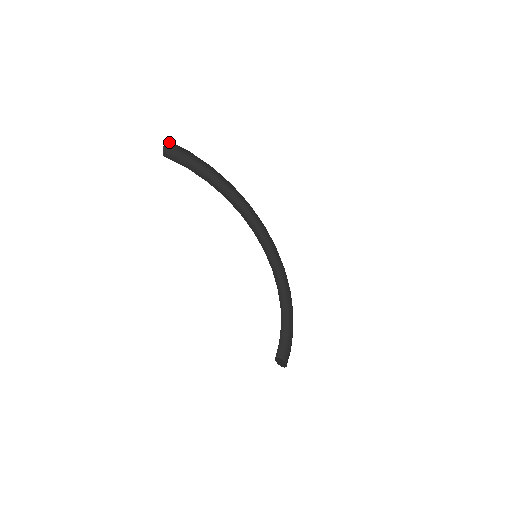
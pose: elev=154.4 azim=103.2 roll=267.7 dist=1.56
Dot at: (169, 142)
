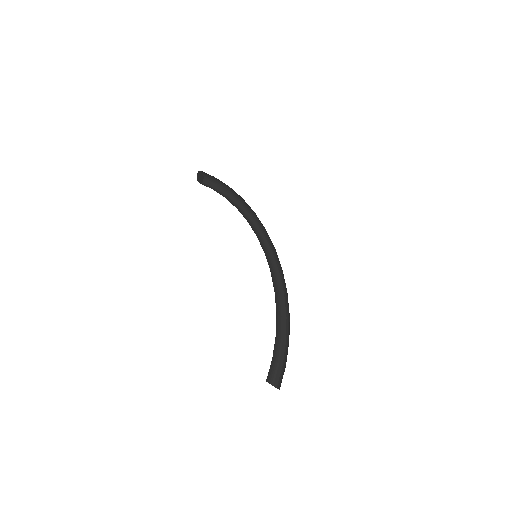
Dot at: (206, 177)
